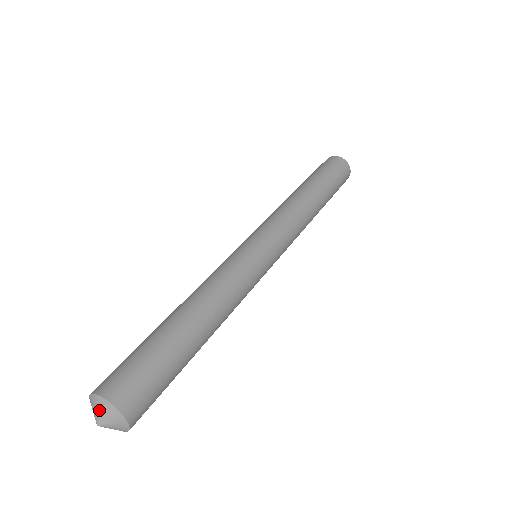
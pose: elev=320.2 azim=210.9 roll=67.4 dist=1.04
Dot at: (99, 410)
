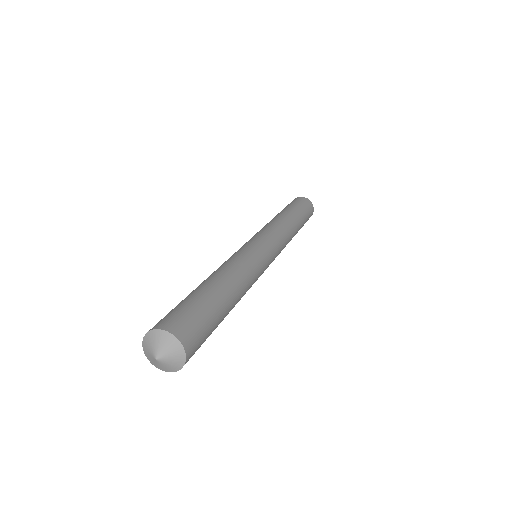
Dot at: (154, 343)
